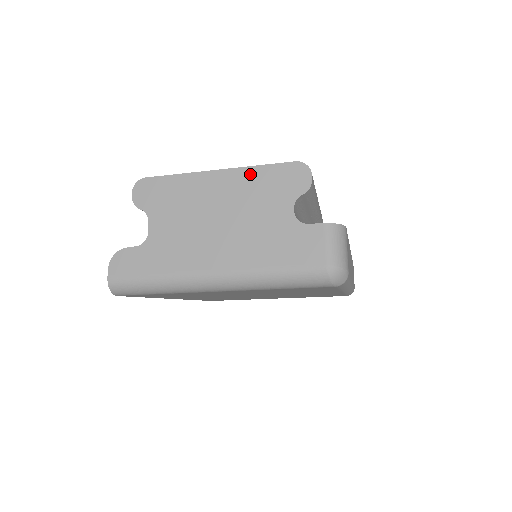
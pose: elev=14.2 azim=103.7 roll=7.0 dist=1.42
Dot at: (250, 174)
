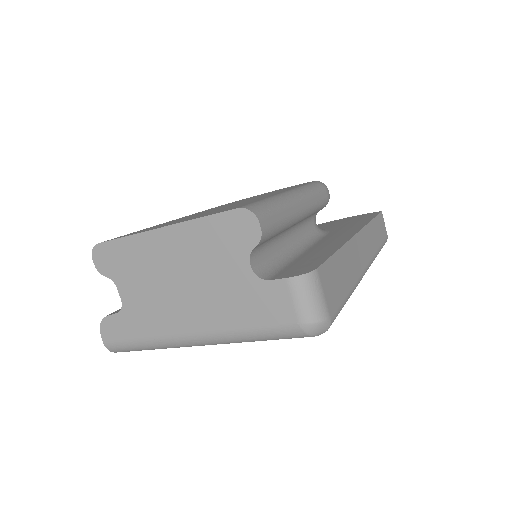
Dot at: (194, 229)
